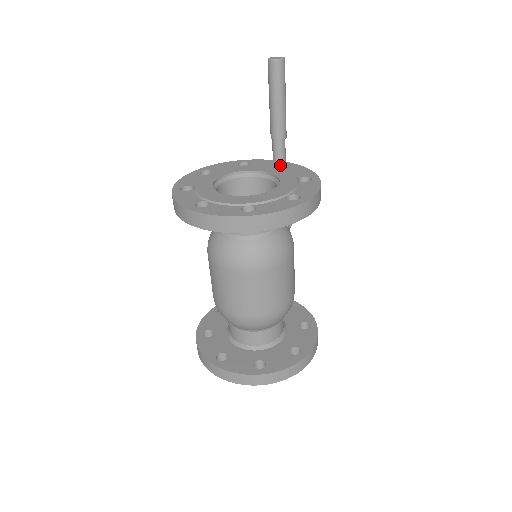
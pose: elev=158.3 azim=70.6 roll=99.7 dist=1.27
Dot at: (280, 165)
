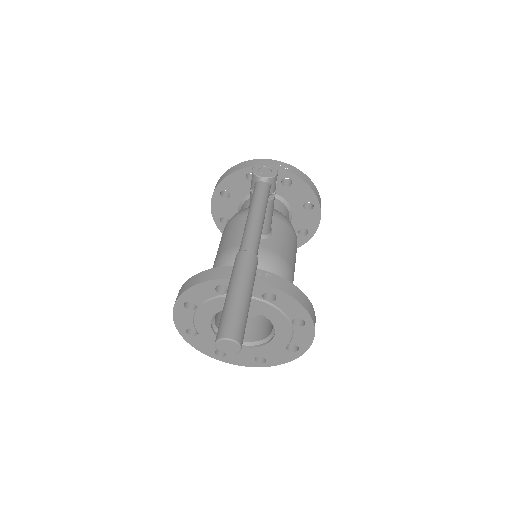
Dot at: occluded
